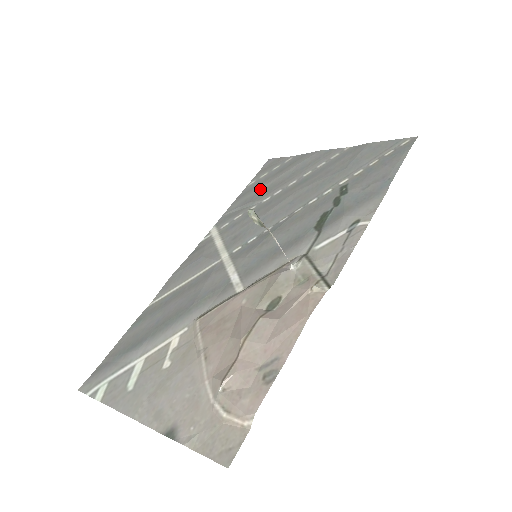
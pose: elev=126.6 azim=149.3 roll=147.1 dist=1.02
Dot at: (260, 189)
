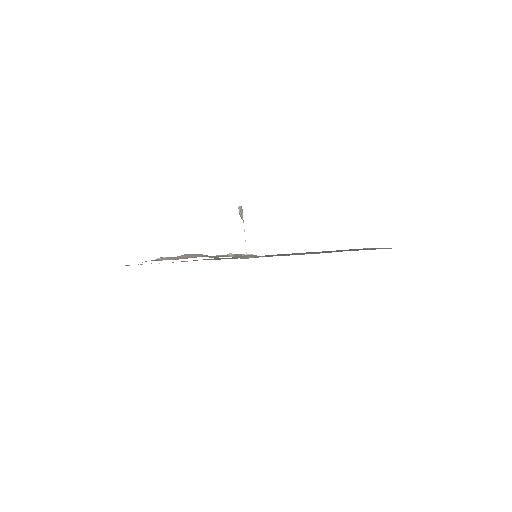
Dot at: occluded
